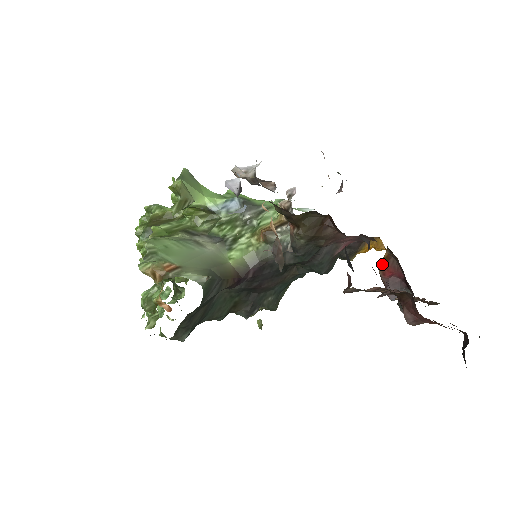
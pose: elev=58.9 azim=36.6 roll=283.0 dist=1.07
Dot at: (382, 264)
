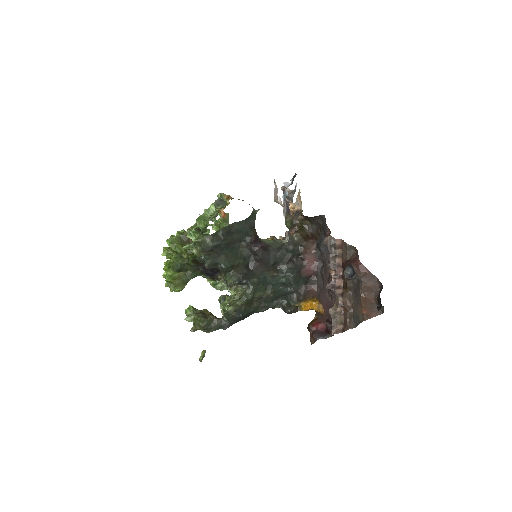
Dot at: (312, 322)
